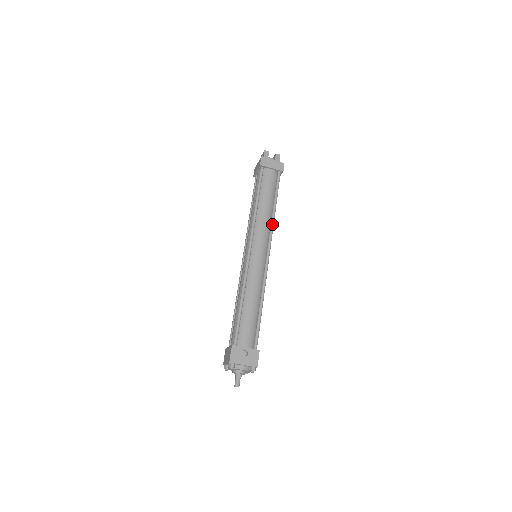
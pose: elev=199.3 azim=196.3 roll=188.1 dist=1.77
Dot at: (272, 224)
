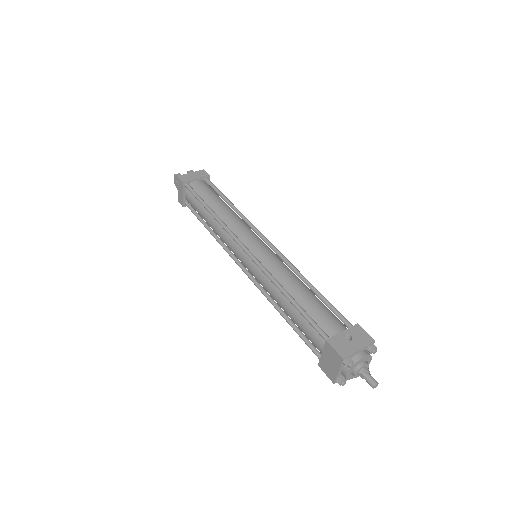
Dot at: (244, 217)
